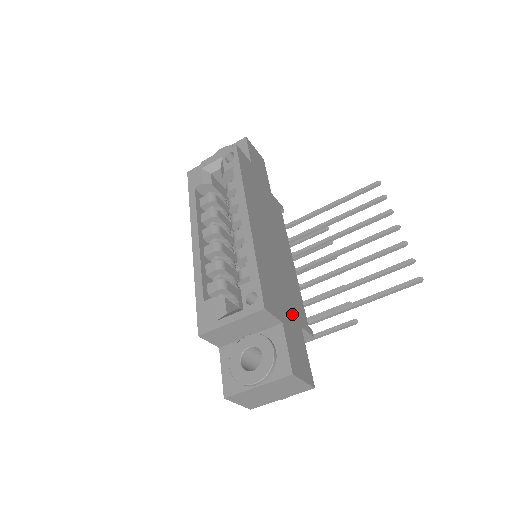
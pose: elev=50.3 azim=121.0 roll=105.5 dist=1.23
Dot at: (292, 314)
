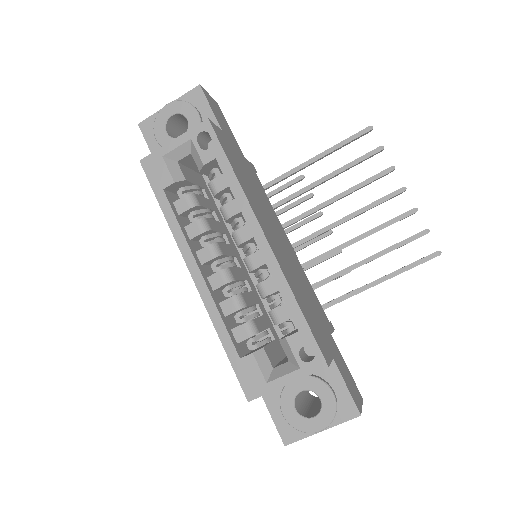
Dot at: (325, 330)
